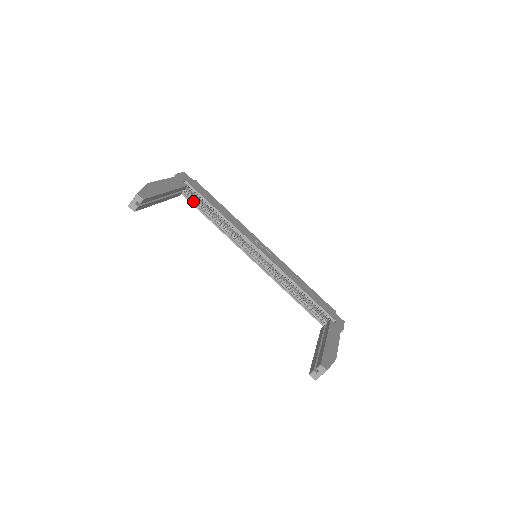
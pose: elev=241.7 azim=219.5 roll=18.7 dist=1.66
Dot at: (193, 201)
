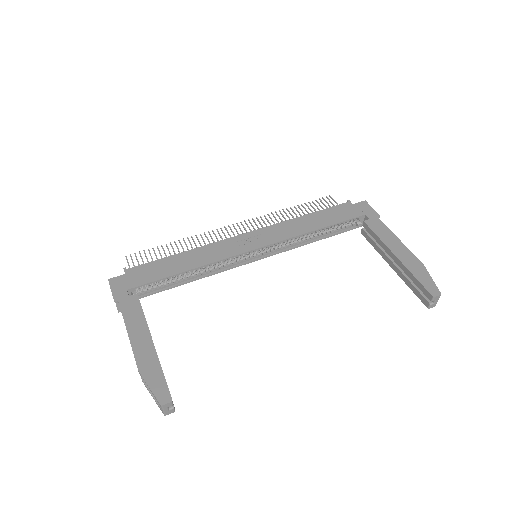
Dot at: (153, 290)
